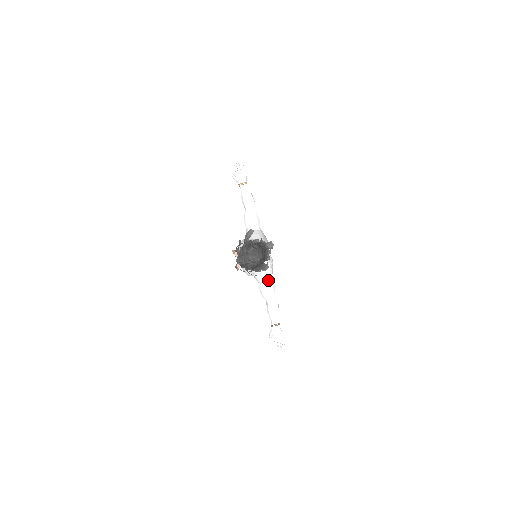
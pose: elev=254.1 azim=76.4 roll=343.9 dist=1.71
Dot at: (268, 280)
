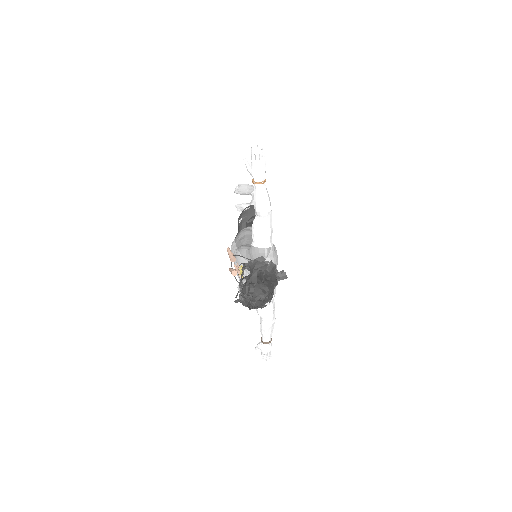
Dot at: (269, 303)
